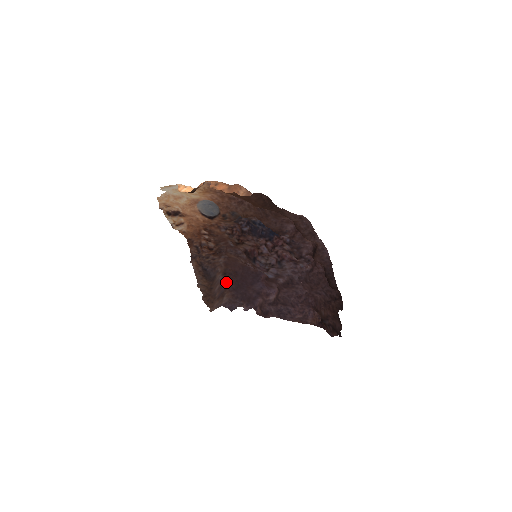
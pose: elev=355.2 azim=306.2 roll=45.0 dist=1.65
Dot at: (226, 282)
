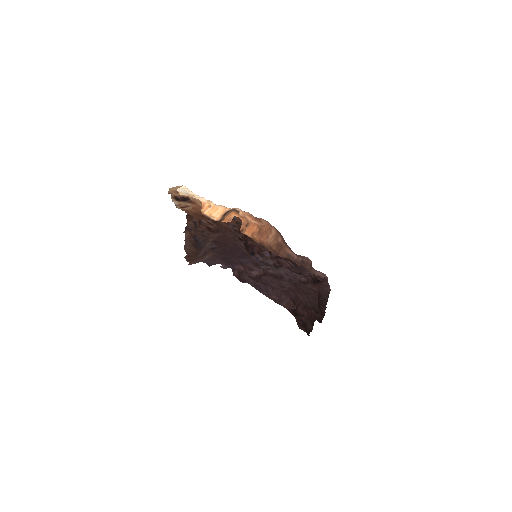
Dot at: (213, 245)
